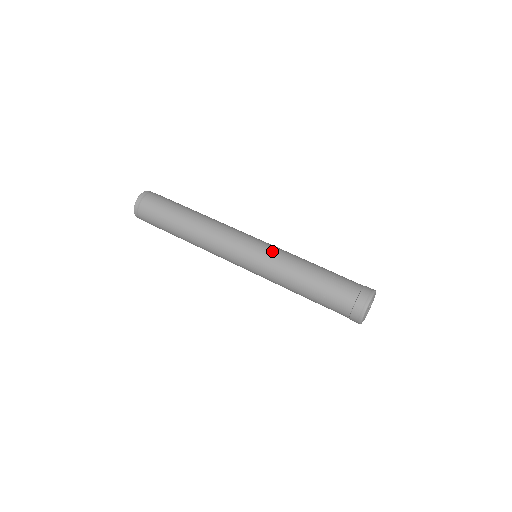
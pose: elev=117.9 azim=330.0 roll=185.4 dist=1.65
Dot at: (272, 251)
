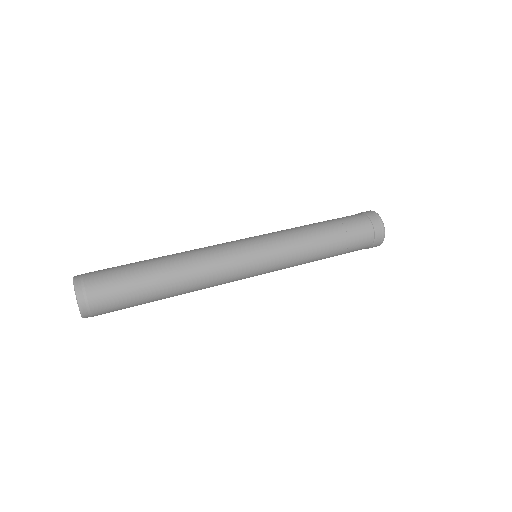
Dot at: (282, 255)
